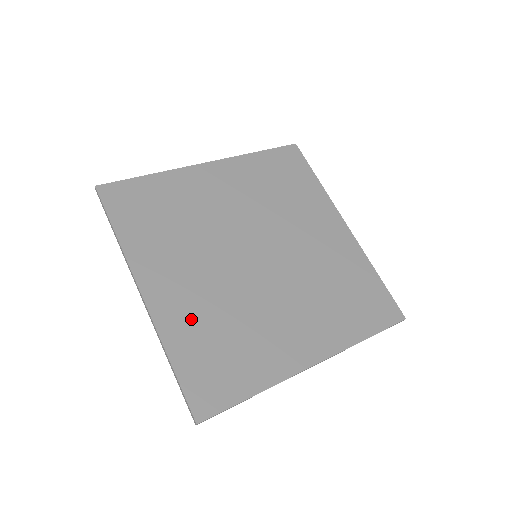
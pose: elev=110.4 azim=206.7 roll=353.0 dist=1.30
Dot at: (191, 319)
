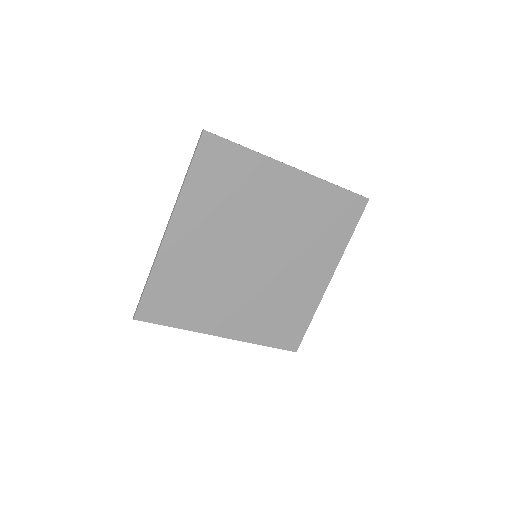
Dot at: (181, 266)
